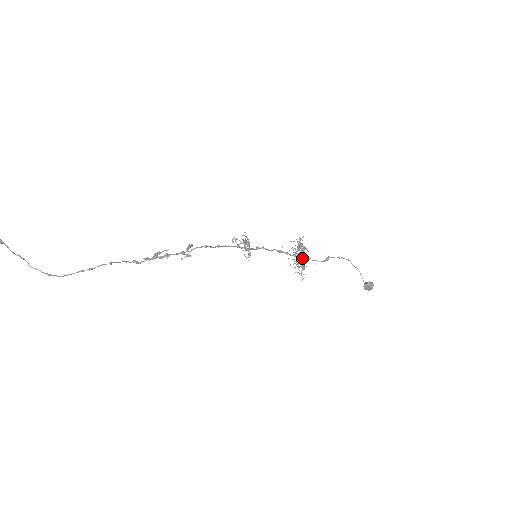
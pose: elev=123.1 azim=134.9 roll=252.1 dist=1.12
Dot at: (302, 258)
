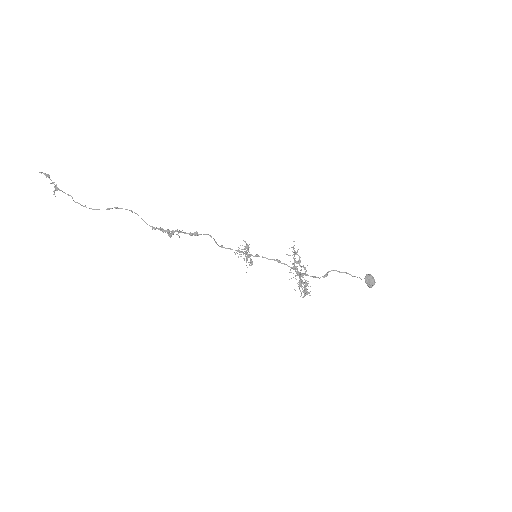
Dot at: occluded
